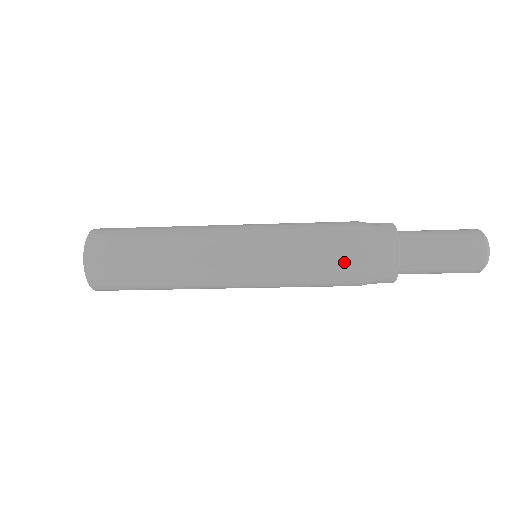
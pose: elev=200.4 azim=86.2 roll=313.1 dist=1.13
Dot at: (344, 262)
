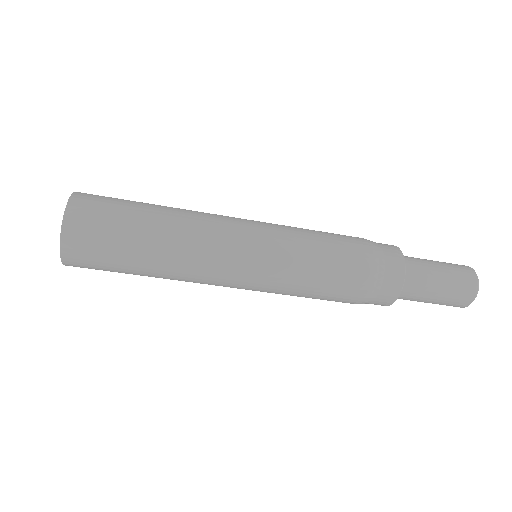
Dot at: (353, 243)
